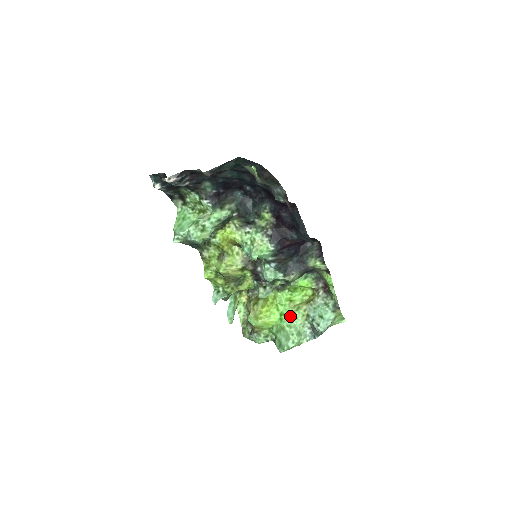
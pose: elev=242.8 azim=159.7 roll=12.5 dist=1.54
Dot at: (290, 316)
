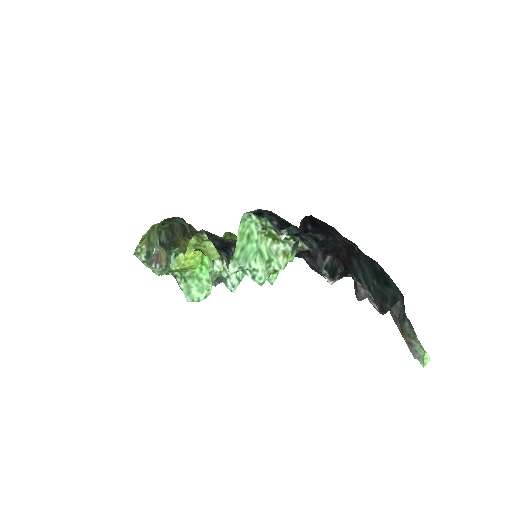
Dot at: (210, 268)
